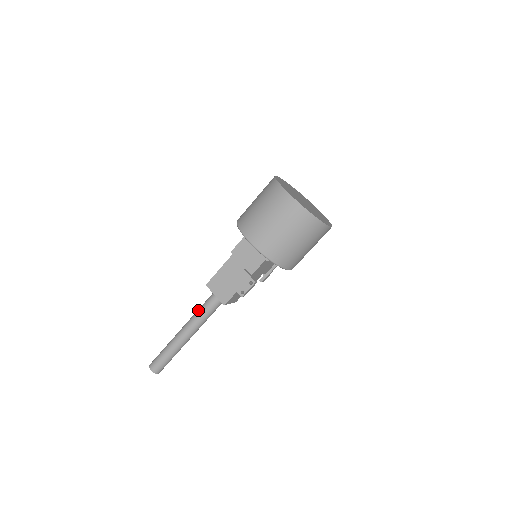
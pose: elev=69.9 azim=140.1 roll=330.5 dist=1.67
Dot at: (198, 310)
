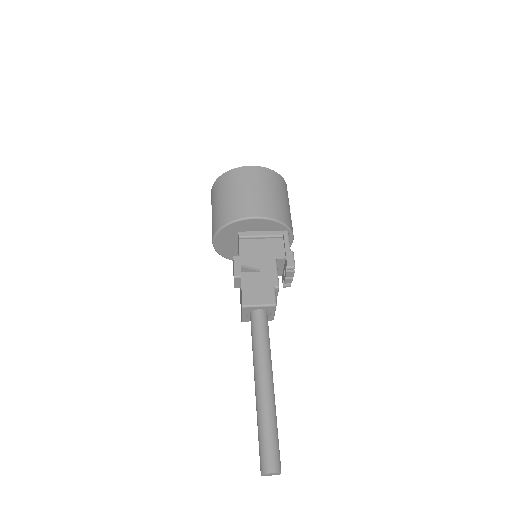
Dot at: occluded
